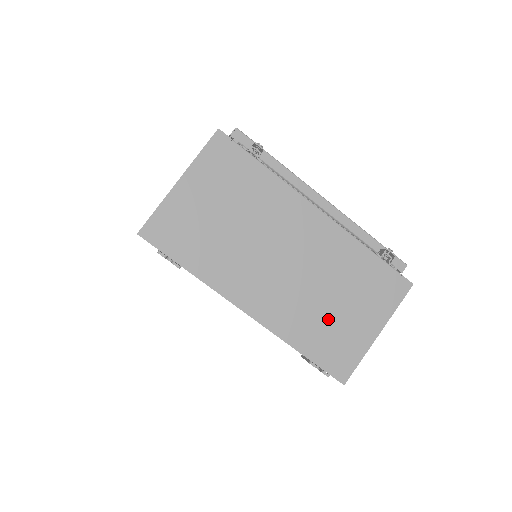
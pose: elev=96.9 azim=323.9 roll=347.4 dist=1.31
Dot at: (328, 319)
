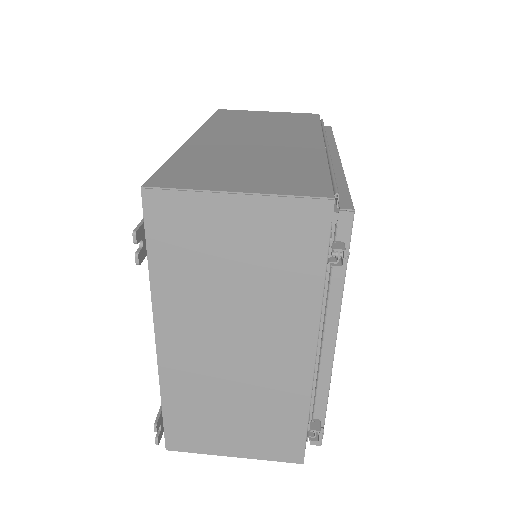
Dot at: (212, 412)
